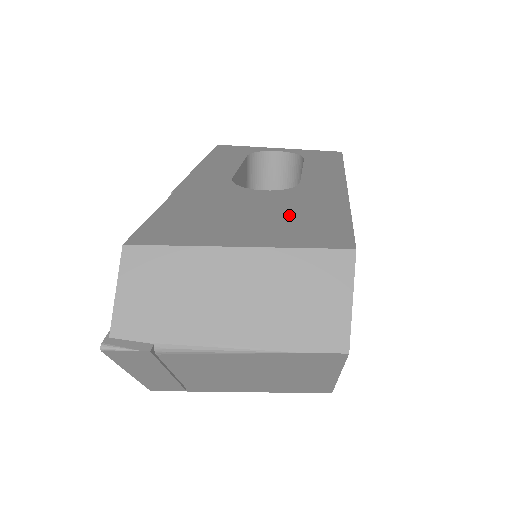
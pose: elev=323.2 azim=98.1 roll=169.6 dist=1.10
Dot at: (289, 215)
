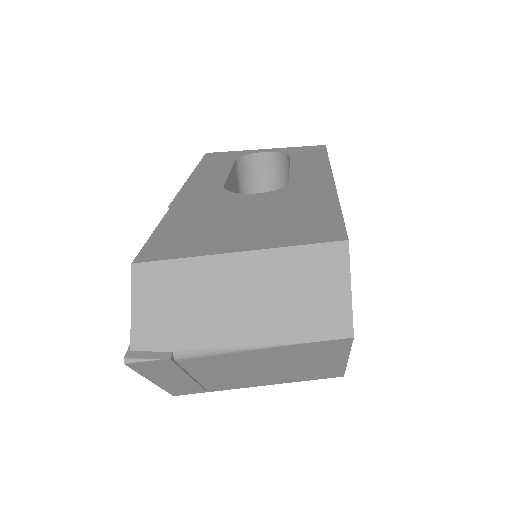
Dot at: (282, 215)
